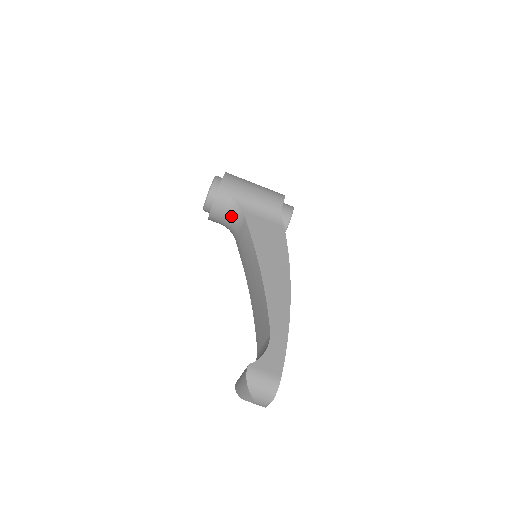
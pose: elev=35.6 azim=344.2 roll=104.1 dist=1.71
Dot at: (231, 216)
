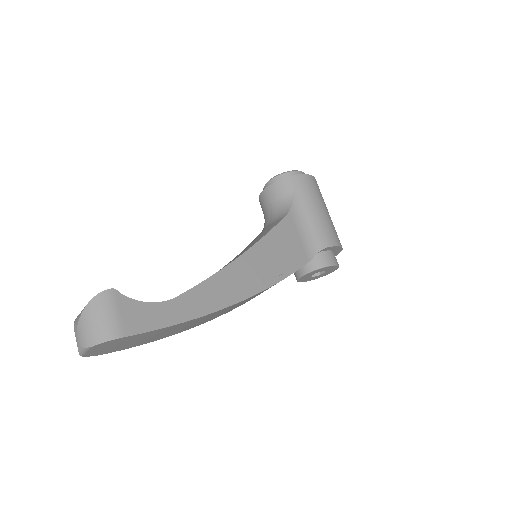
Dot at: (277, 208)
